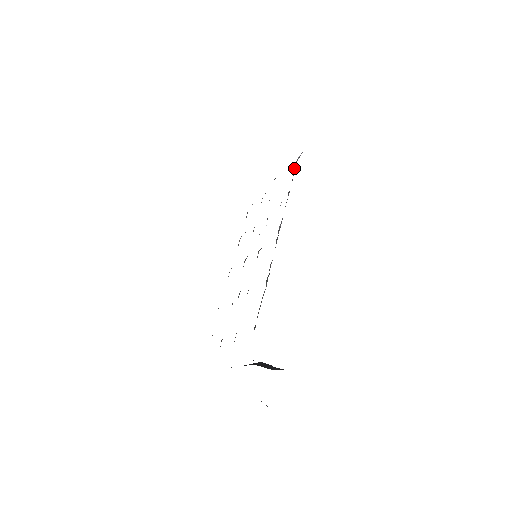
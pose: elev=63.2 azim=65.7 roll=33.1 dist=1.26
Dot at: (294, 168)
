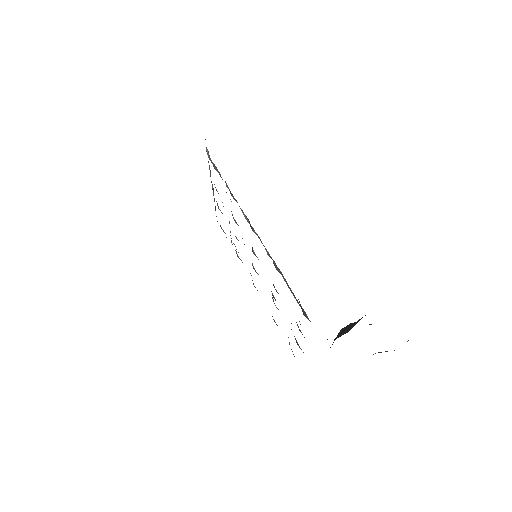
Dot at: occluded
